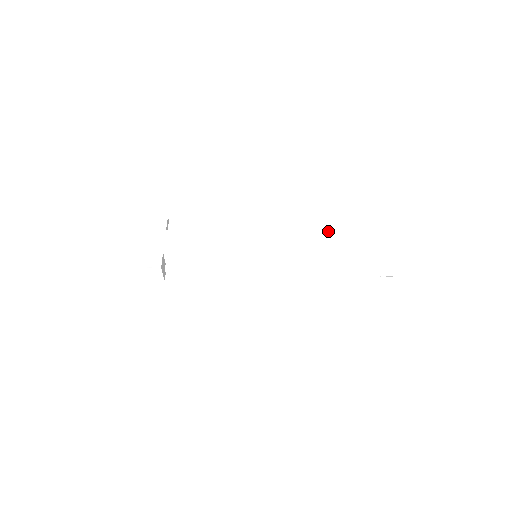
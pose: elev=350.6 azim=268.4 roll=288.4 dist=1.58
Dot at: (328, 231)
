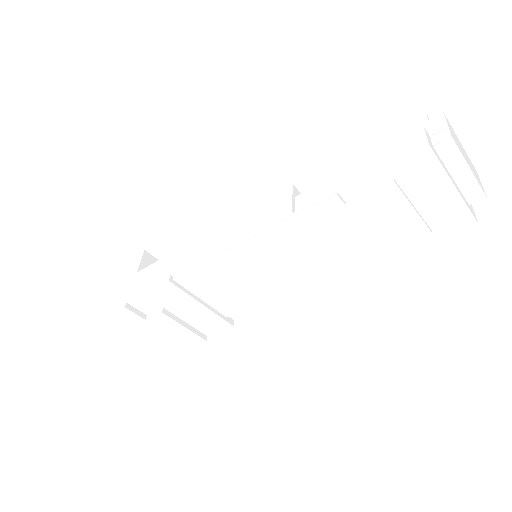
Dot at: occluded
